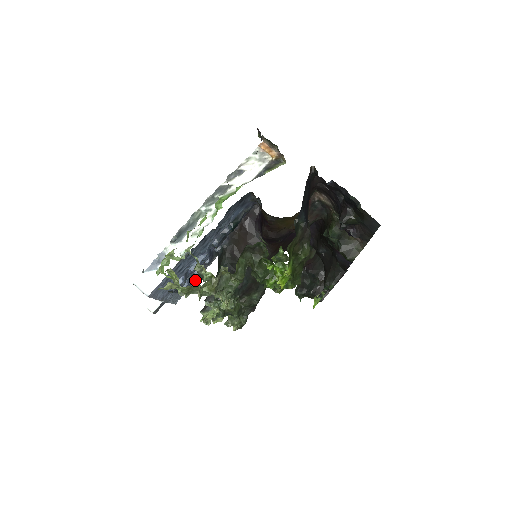
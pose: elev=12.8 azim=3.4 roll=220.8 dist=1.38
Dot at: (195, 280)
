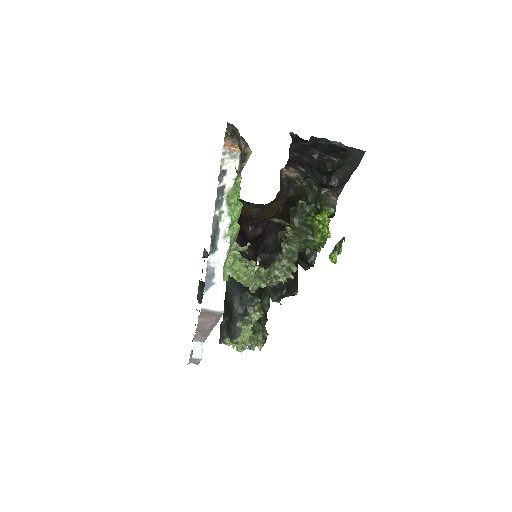
Dot at: occluded
